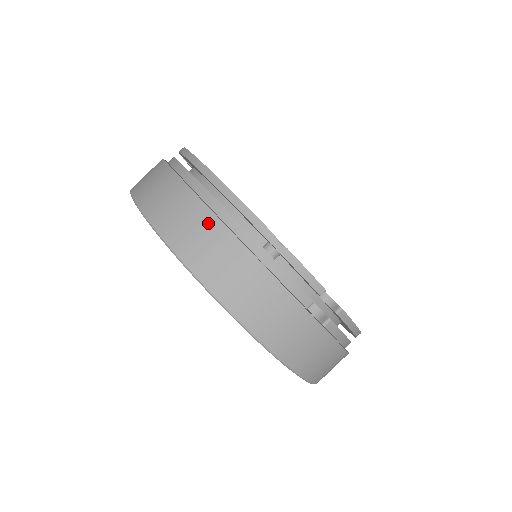
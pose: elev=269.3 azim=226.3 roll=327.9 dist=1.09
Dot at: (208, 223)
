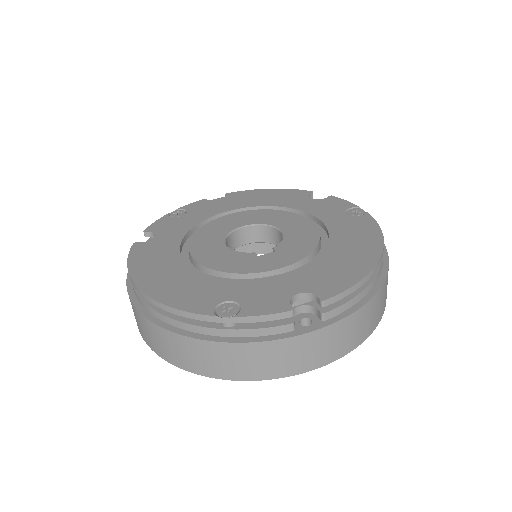
Dot at: (174, 340)
